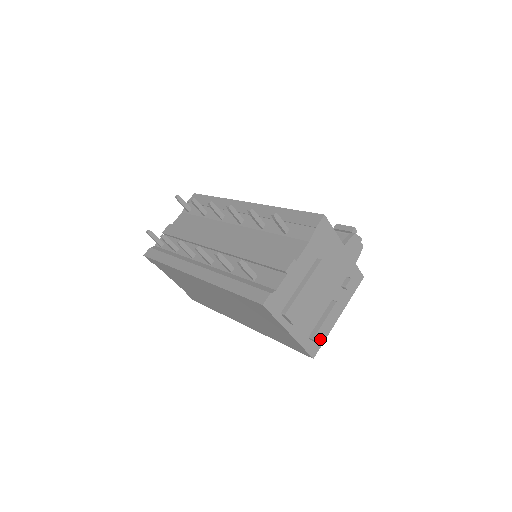
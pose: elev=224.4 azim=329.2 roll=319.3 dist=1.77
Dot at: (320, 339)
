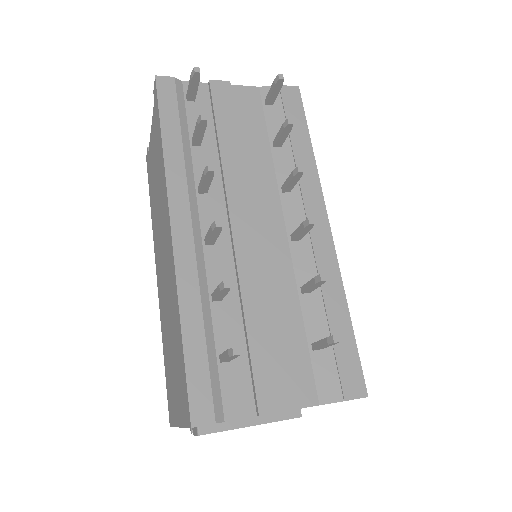
Dot at: occluded
